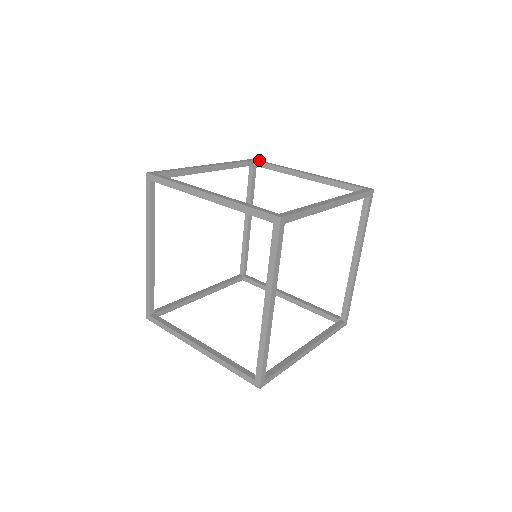
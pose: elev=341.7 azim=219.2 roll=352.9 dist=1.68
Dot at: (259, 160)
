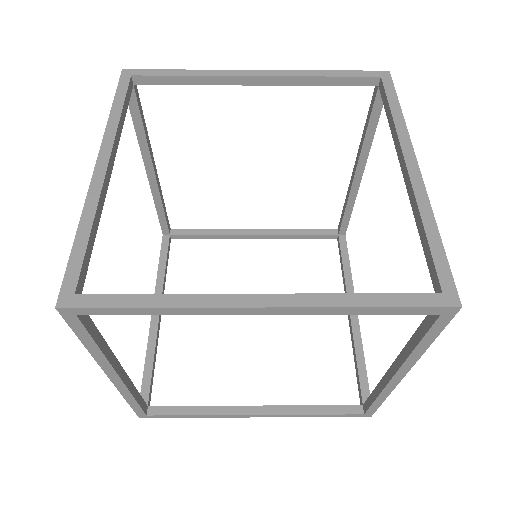
Dot at: (391, 80)
